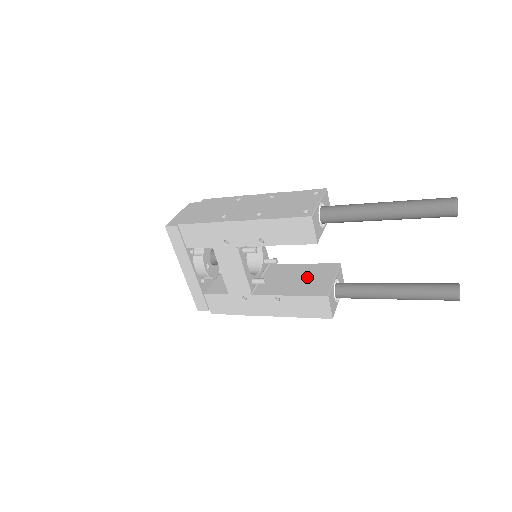
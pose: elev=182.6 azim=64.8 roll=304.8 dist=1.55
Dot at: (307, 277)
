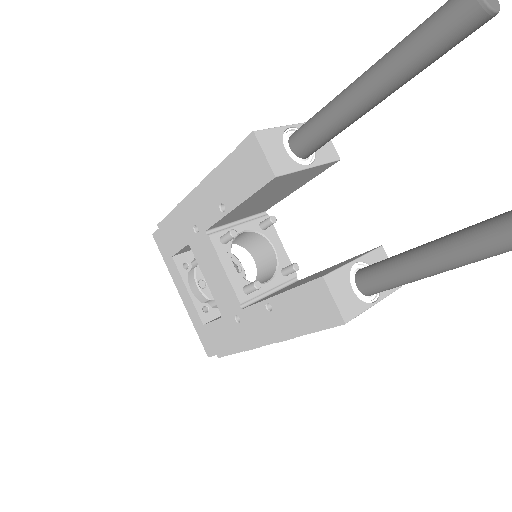
Dot at: (322, 272)
